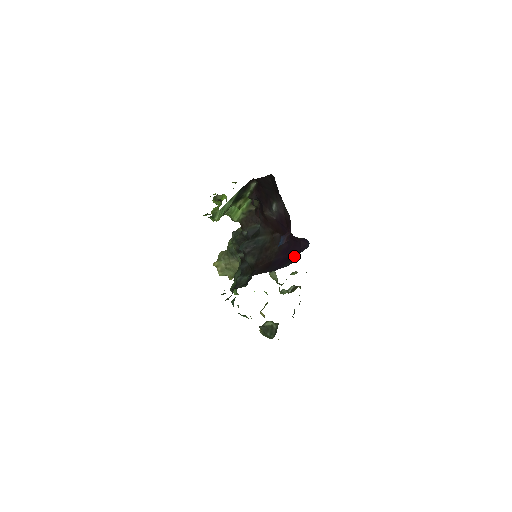
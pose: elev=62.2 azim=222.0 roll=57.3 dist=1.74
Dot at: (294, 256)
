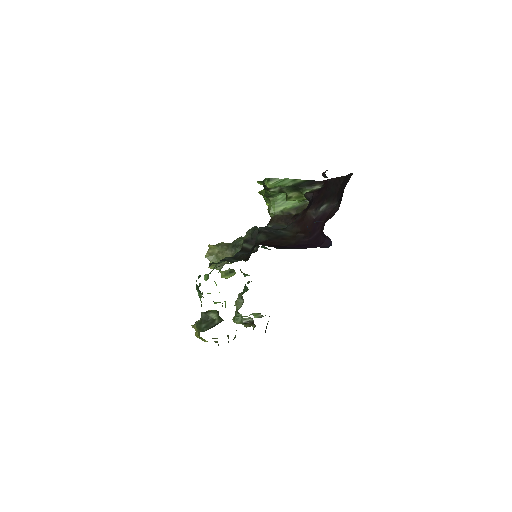
Dot at: occluded
